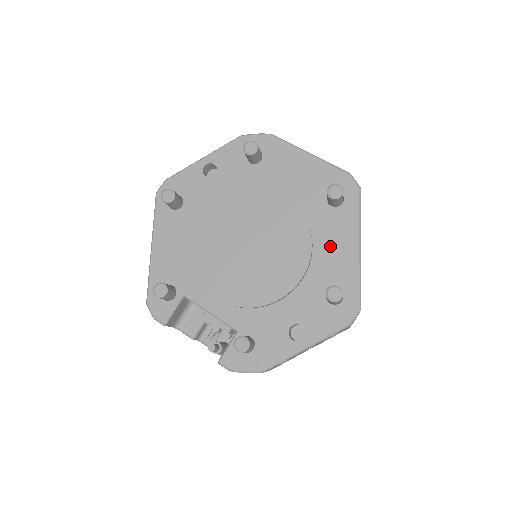
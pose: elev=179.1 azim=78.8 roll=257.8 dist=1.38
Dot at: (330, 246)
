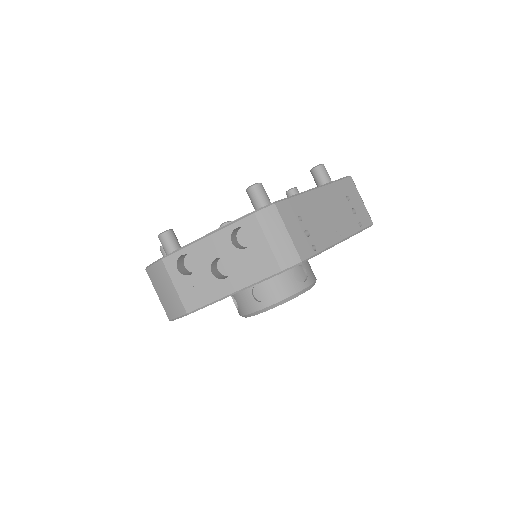
Dot at: occluded
